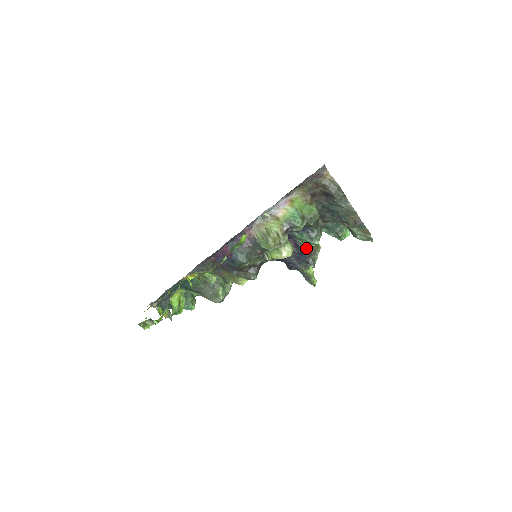
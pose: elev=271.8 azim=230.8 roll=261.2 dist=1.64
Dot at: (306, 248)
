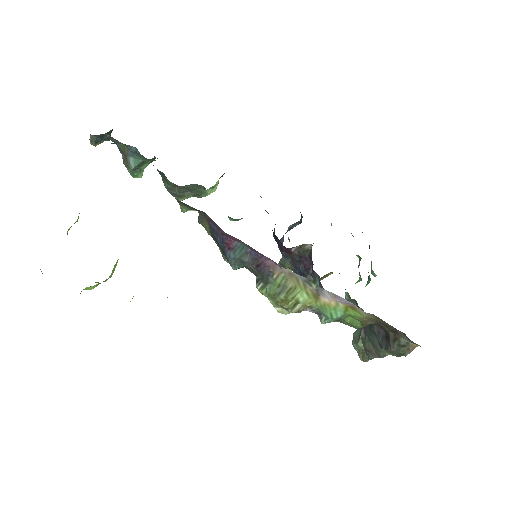
Dot at: (311, 279)
